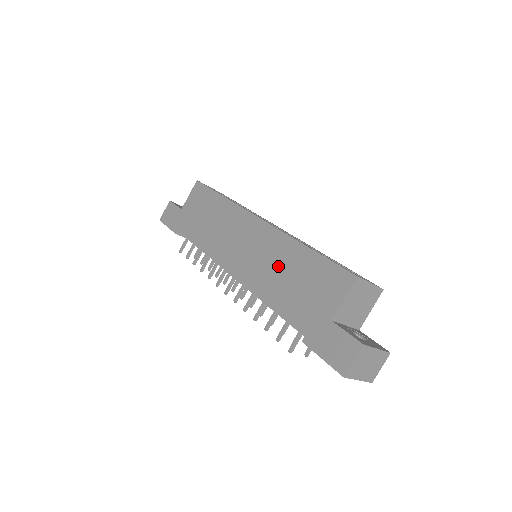
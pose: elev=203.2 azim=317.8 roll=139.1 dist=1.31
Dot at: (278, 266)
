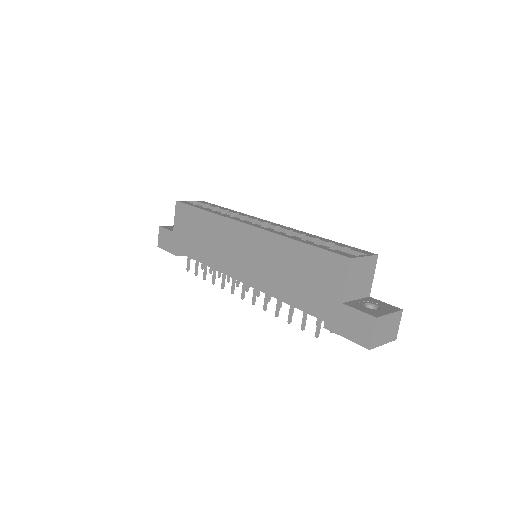
Dot at: (279, 265)
